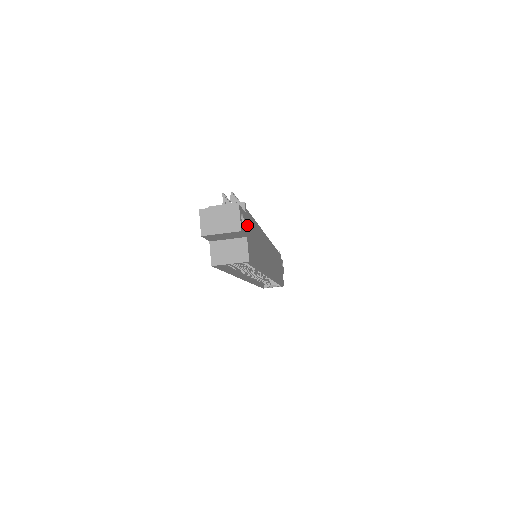
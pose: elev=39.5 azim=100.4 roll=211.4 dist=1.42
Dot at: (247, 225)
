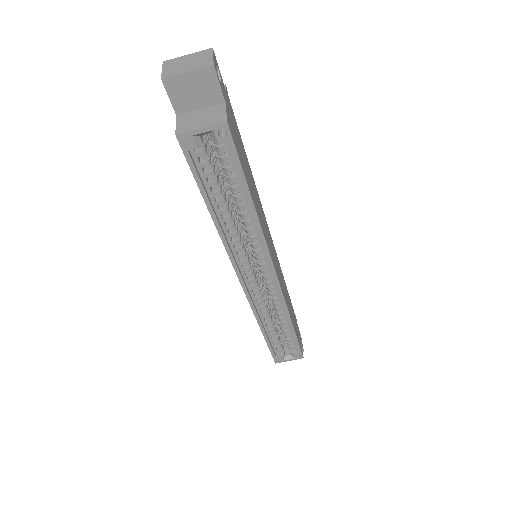
Dot at: (228, 104)
